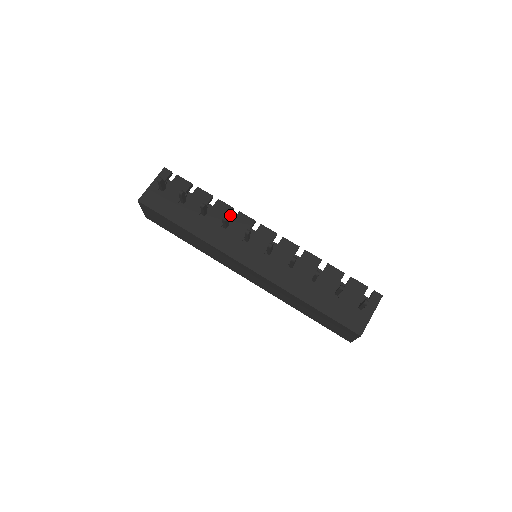
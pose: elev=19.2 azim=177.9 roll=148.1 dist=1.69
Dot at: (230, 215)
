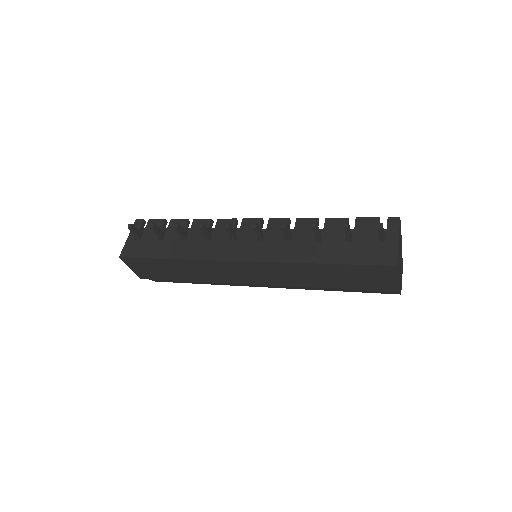
Dot at: (211, 228)
